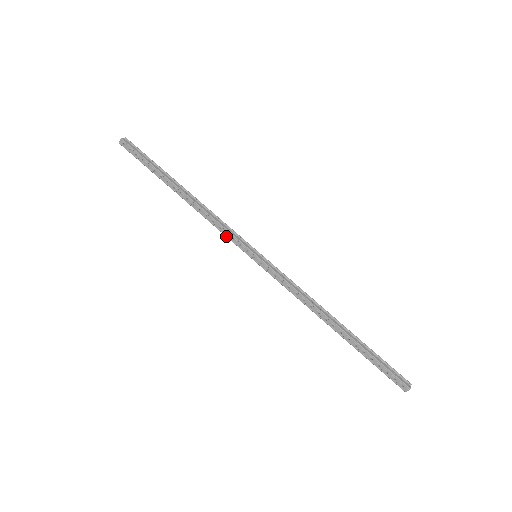
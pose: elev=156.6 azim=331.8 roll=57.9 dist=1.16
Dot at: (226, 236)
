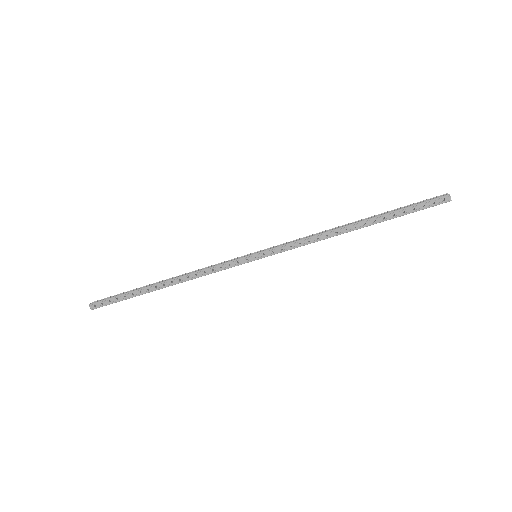
Dot at: occluded
